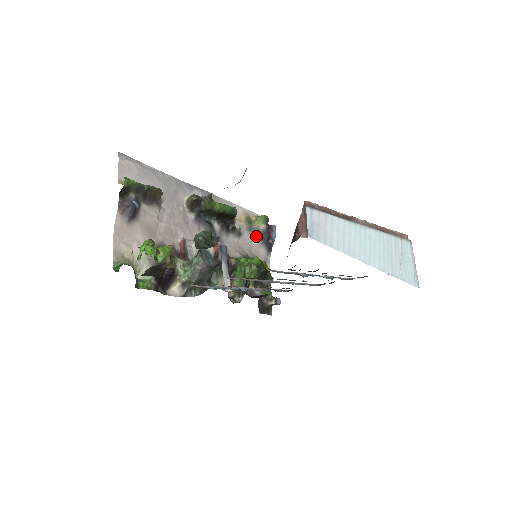
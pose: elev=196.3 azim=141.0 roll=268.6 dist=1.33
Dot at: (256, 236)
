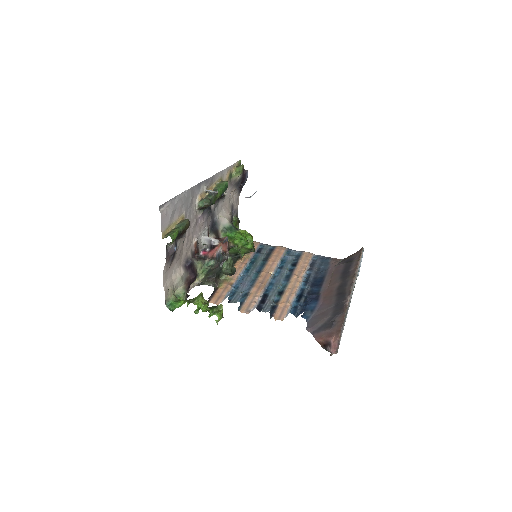
Dot at: (234, 186)
